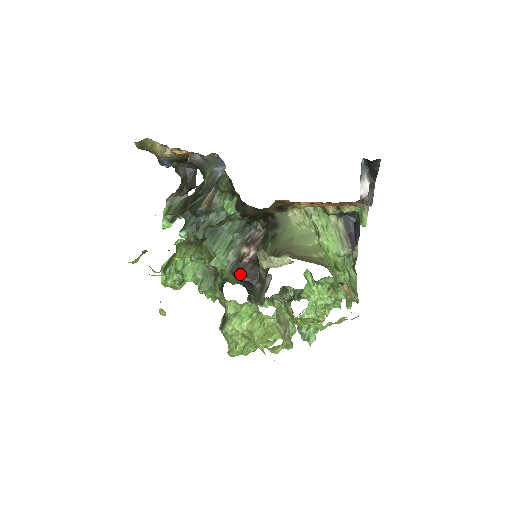
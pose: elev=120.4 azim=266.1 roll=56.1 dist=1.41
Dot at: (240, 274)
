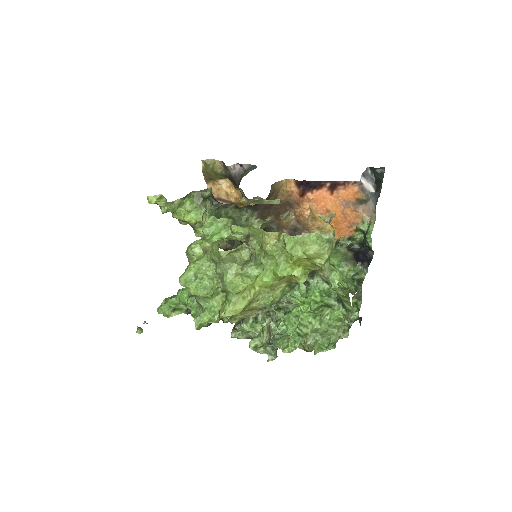
Dot at: occluded
